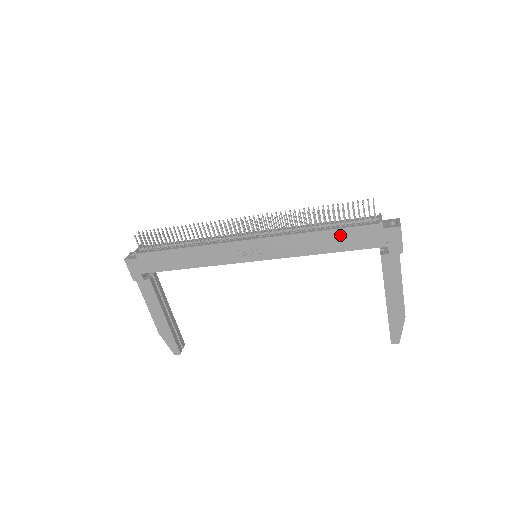
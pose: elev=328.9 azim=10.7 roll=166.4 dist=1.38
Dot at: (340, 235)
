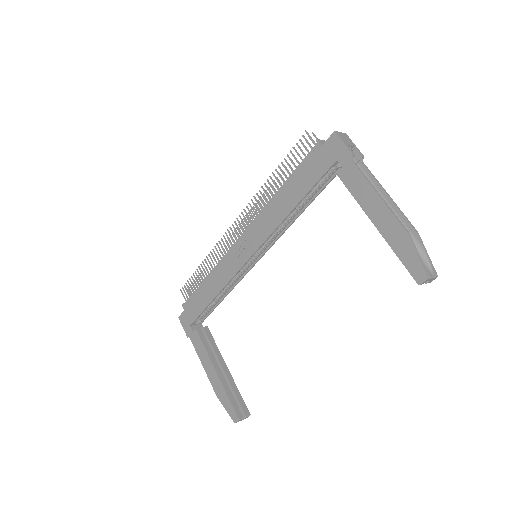
Dot at: (295, 180)
